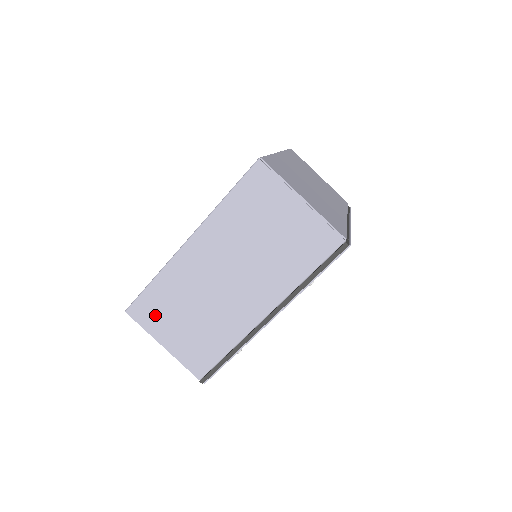
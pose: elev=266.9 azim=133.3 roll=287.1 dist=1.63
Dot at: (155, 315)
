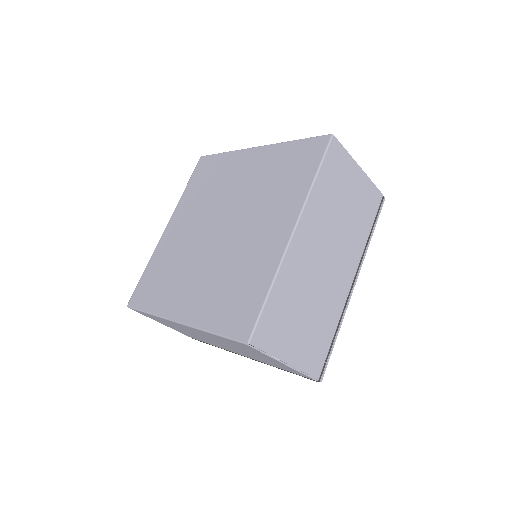
Dot at: (153, 318)
